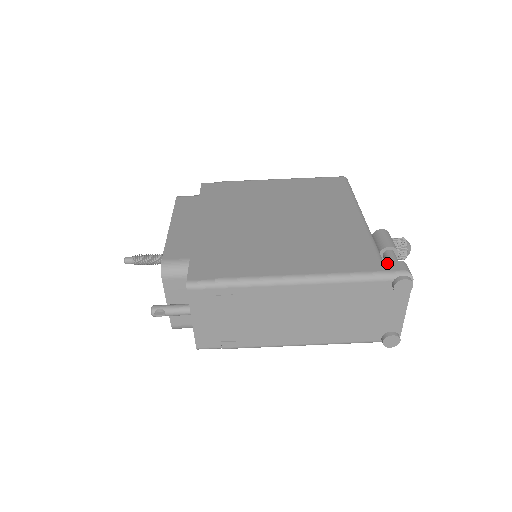
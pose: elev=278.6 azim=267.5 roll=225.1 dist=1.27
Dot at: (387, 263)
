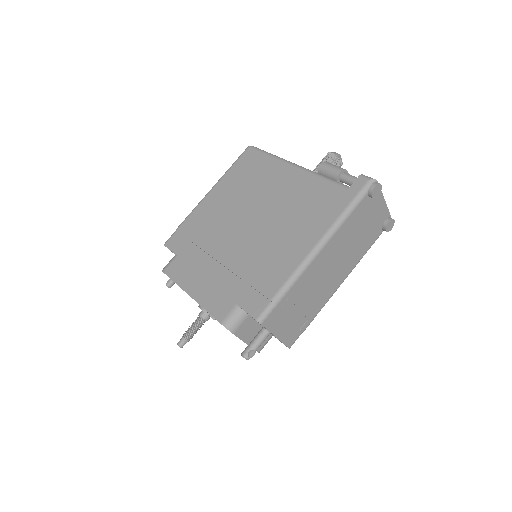
Dot at: (353, 186)
